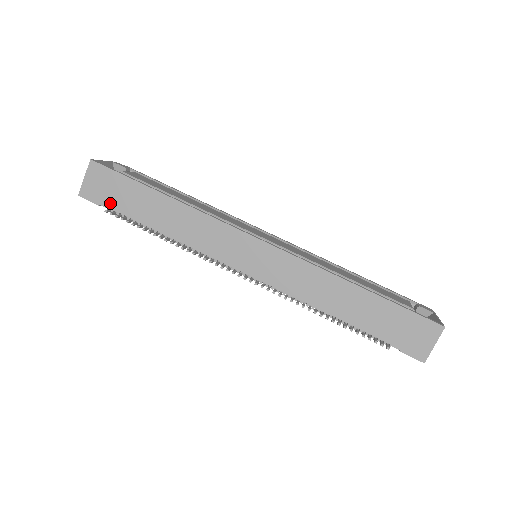
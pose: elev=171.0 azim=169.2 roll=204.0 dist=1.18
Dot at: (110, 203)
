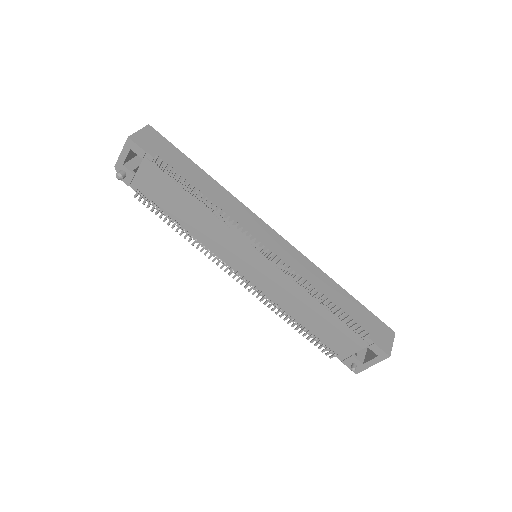
Dot at: occluded
